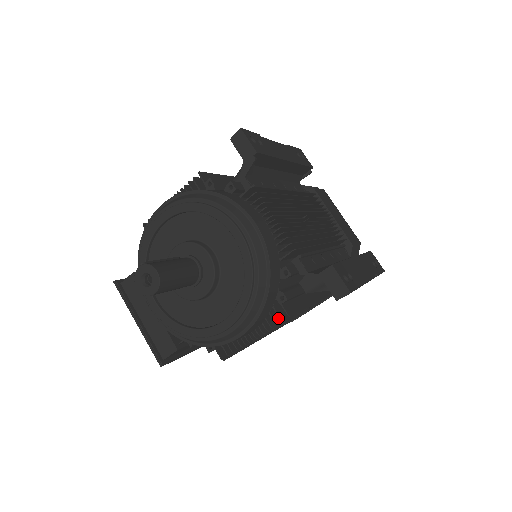
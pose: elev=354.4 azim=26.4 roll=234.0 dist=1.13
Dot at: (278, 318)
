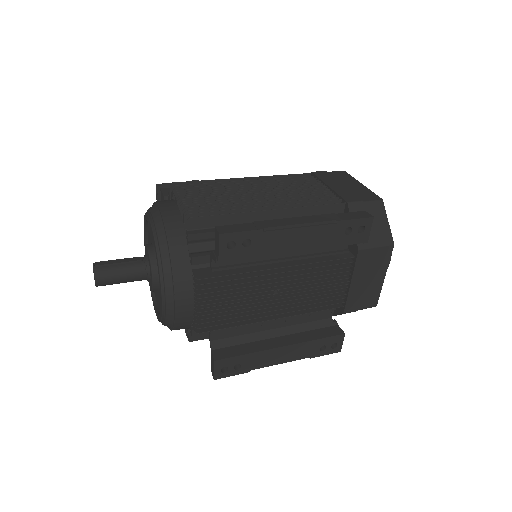
Dot at: occluded
